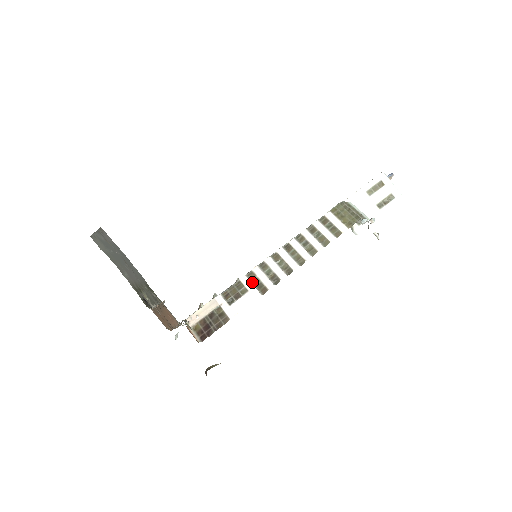
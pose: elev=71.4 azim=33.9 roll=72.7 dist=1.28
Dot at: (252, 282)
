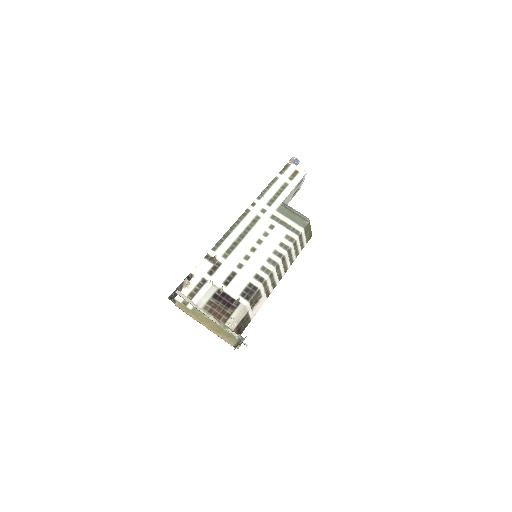
Dot at: (265, 290)
